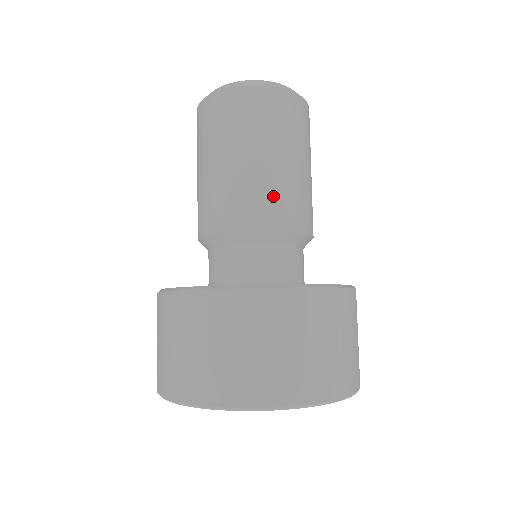
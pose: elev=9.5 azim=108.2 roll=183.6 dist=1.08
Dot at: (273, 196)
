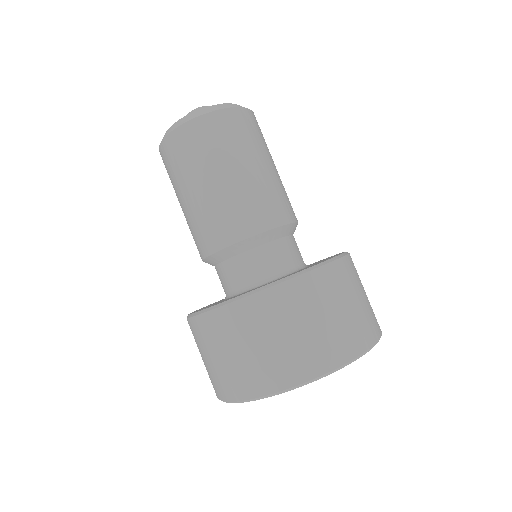
Dot at: (223, 216)
